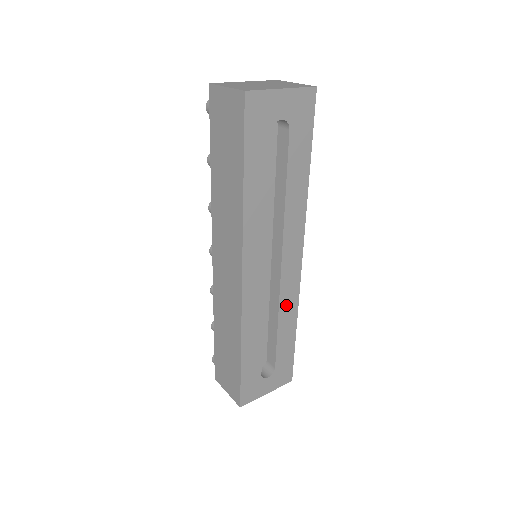
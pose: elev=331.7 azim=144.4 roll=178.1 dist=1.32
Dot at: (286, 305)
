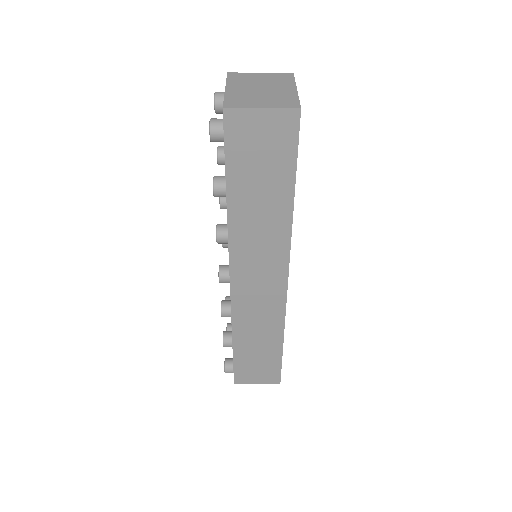
Dot at: occluded
